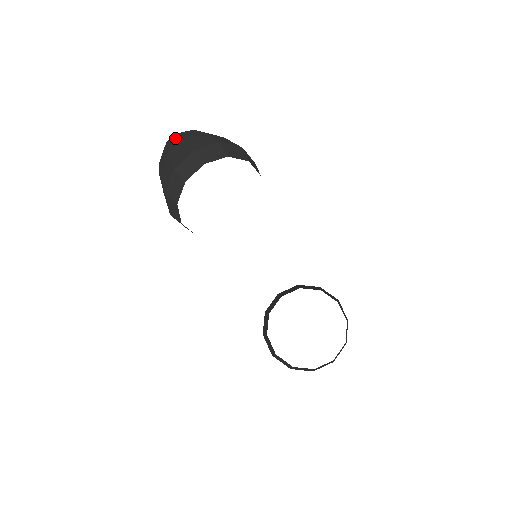
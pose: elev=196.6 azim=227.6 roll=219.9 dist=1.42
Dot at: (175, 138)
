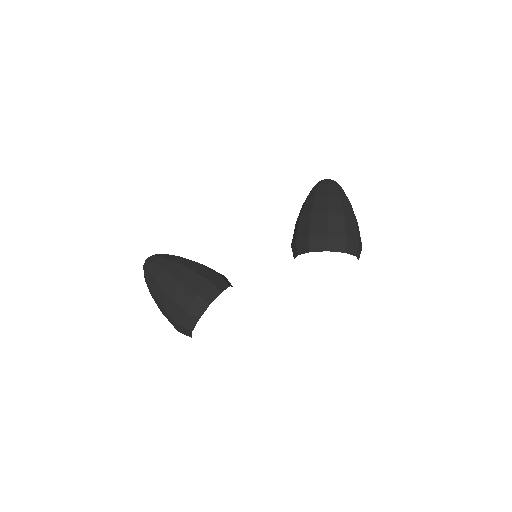
Dot at: occluded
